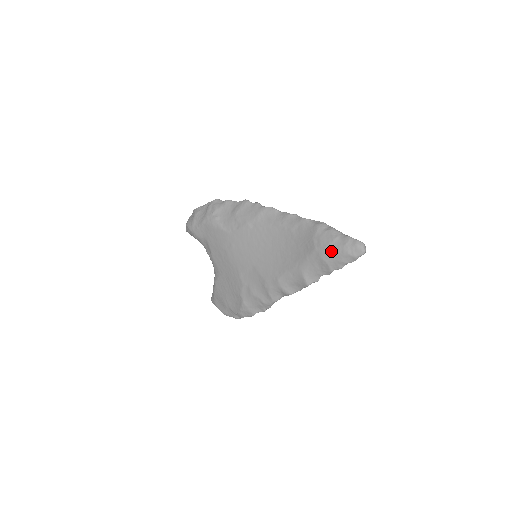
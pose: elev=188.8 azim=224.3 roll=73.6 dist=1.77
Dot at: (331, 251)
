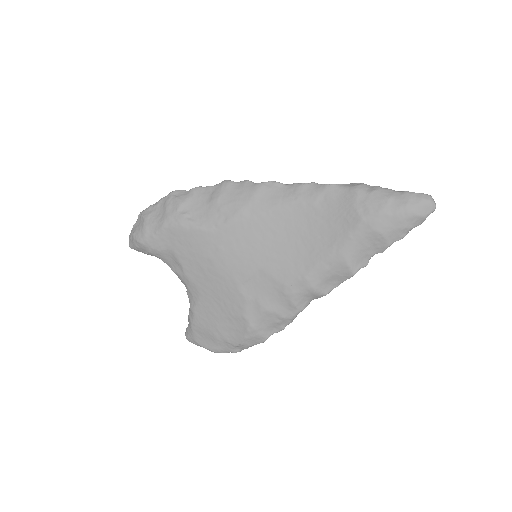
Dot at: (388, 217)
